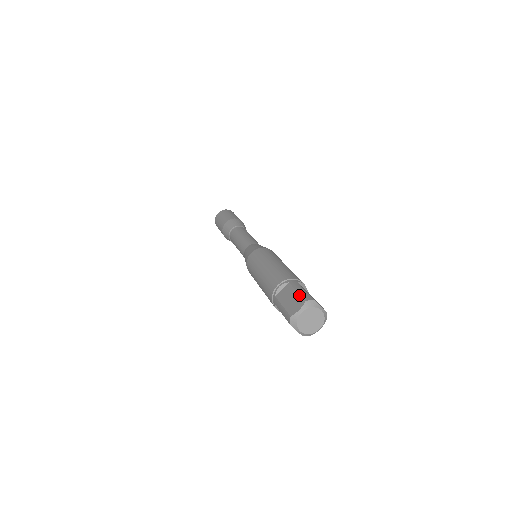
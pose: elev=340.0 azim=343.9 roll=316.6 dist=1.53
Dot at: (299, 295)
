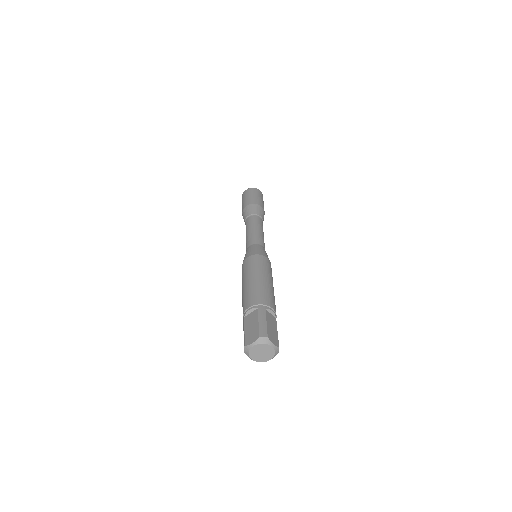
Dot at: (258, 327)
